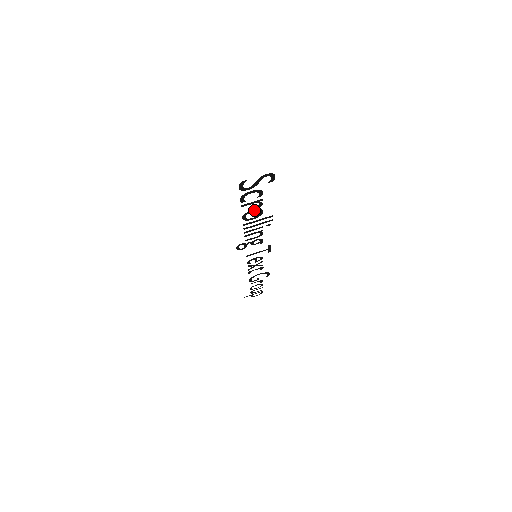
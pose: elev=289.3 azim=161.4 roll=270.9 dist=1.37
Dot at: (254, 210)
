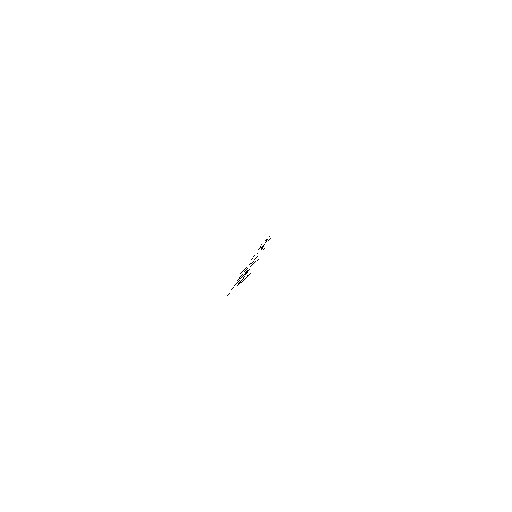
Dot at: (243, 275)
